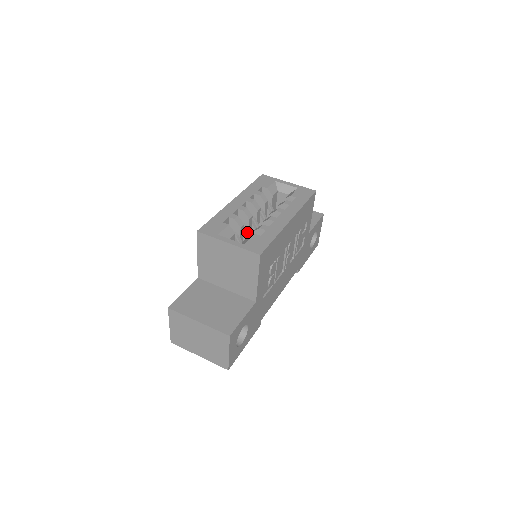
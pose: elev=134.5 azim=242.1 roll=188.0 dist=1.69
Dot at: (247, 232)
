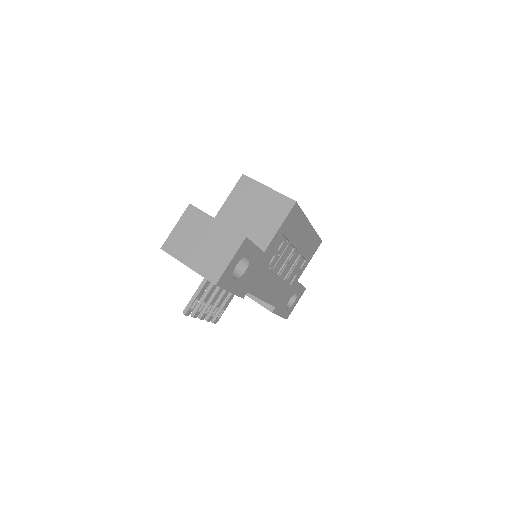
Dot at: occluded
